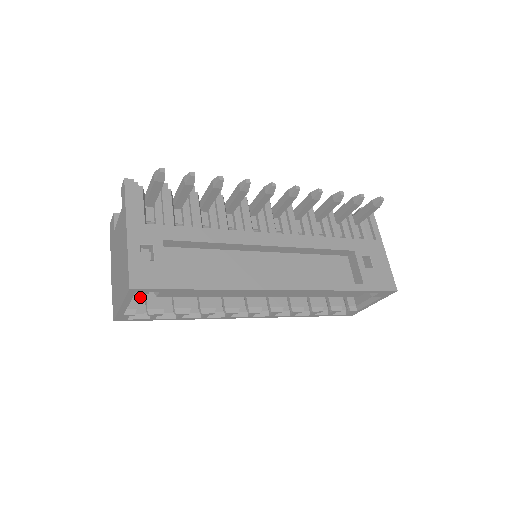
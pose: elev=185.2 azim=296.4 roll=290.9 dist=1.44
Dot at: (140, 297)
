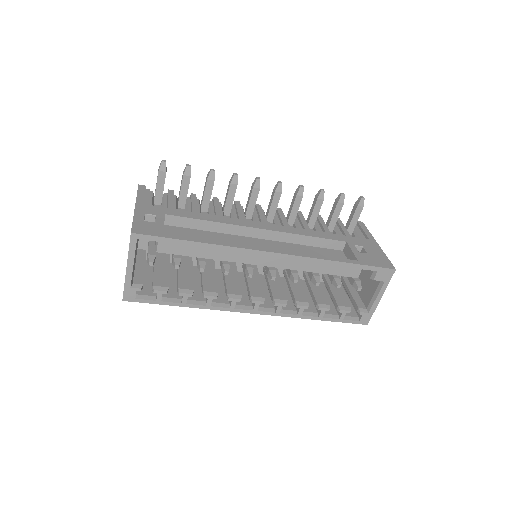
Dot at: (149, 286)
